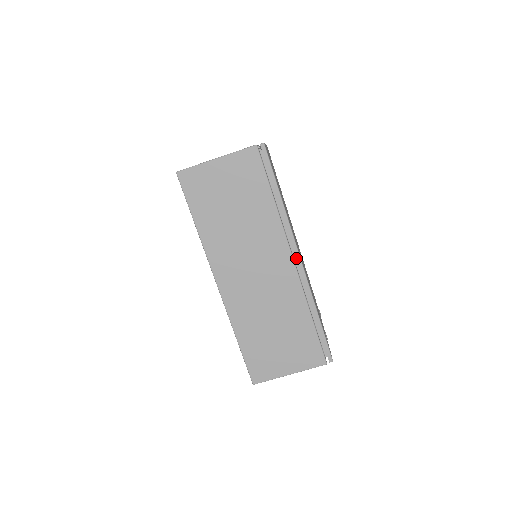
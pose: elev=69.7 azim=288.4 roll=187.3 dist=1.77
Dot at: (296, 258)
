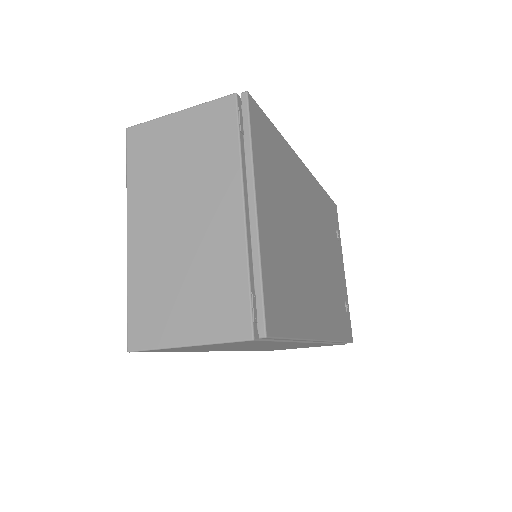
Dot at: occluded
